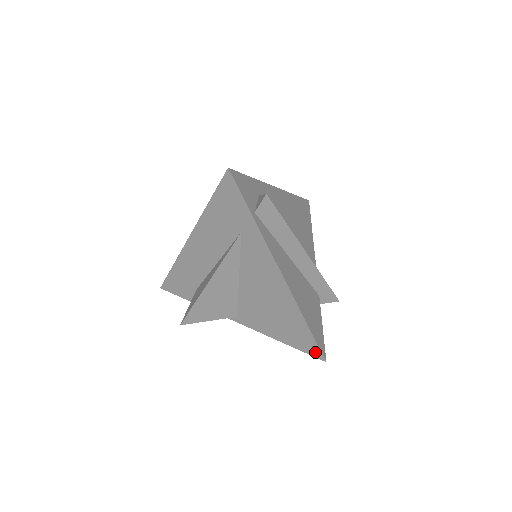
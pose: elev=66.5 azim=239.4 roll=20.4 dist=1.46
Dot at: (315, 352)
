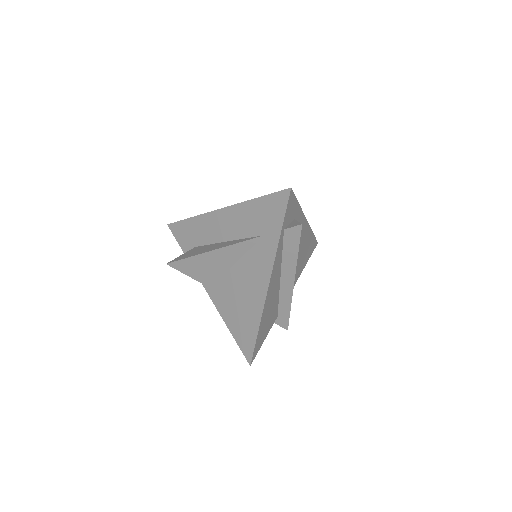
Dot at: (248, 353)
